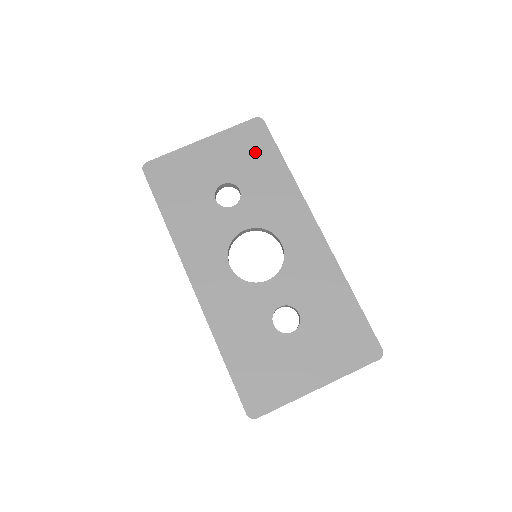
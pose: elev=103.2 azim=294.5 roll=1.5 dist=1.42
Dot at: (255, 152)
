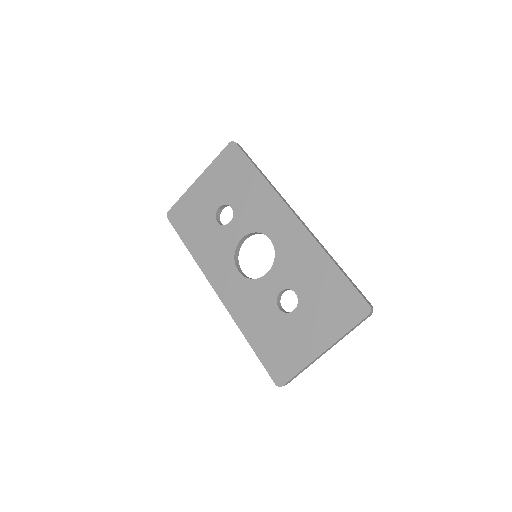
Dot at: (235, 172)
